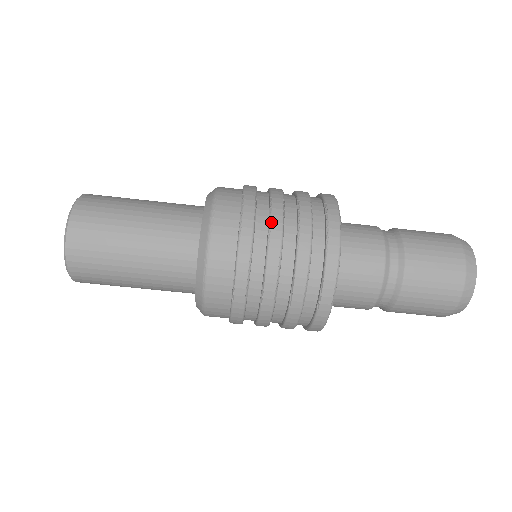
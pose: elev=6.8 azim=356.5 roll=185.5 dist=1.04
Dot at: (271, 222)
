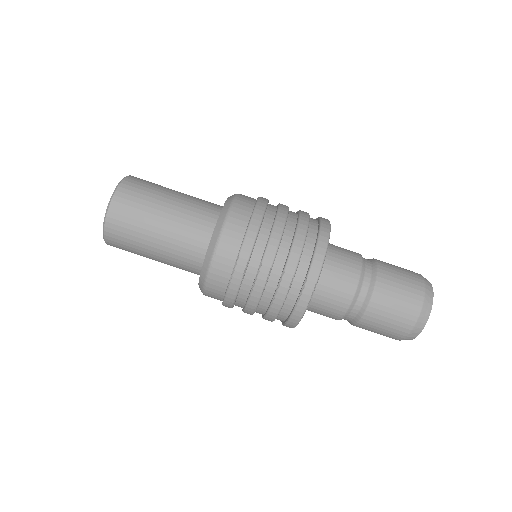
Dot at: (253, 290)
